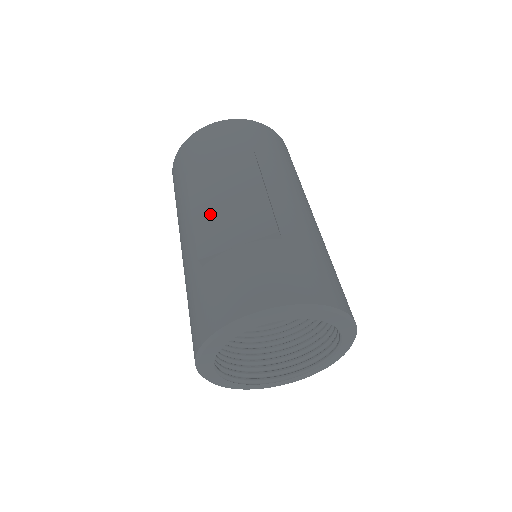
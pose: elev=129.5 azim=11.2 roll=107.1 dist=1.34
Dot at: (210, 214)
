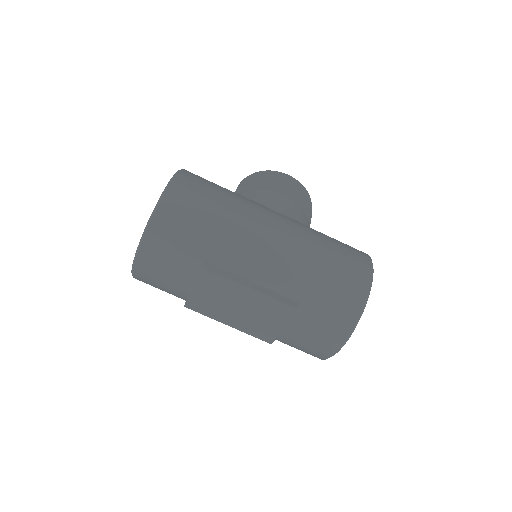
Dot at: (240, 321)
